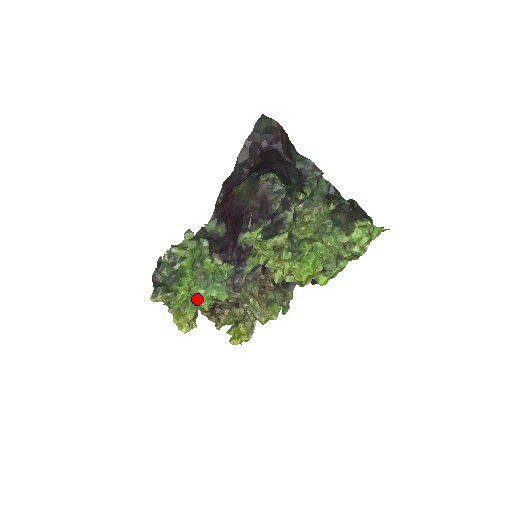
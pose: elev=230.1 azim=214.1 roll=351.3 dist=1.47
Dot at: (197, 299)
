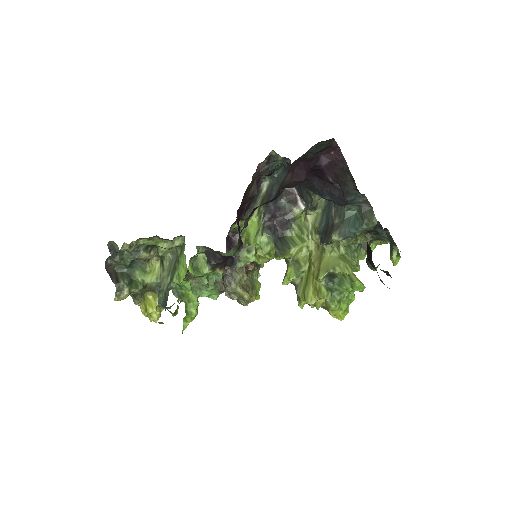
Dot at: occluded
